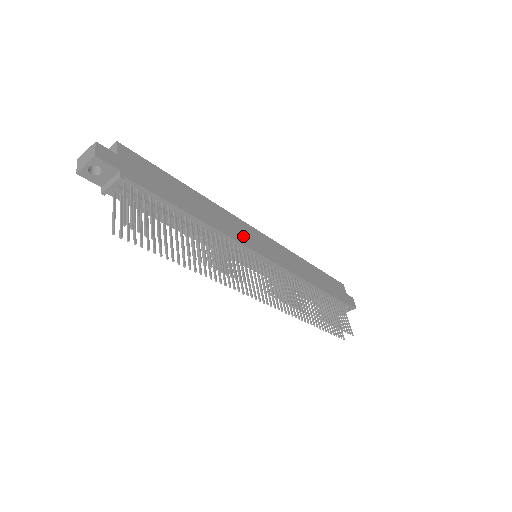
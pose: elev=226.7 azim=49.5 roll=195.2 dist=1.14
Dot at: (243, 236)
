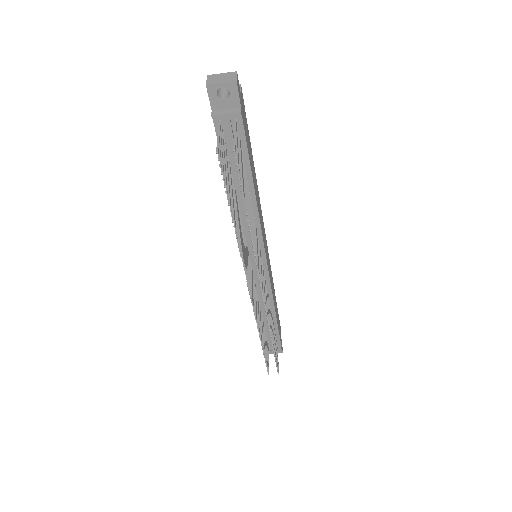
Dot at: (263, 231)
